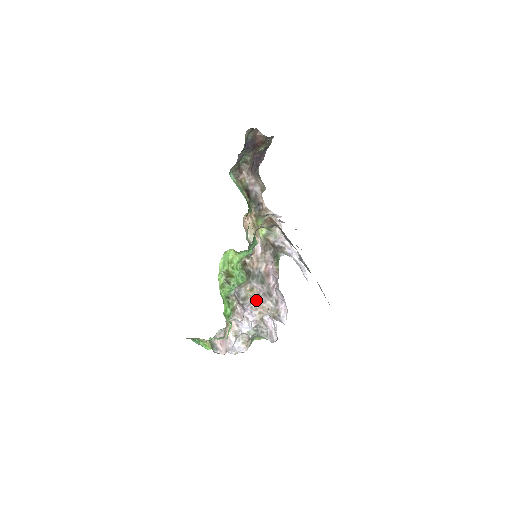
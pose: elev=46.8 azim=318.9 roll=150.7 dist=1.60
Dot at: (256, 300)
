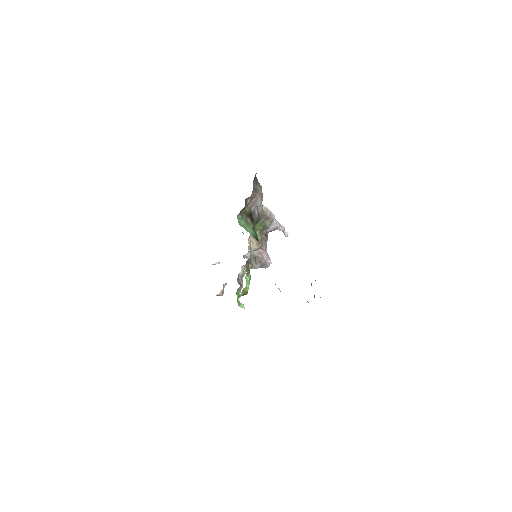
Dot at: occluded
